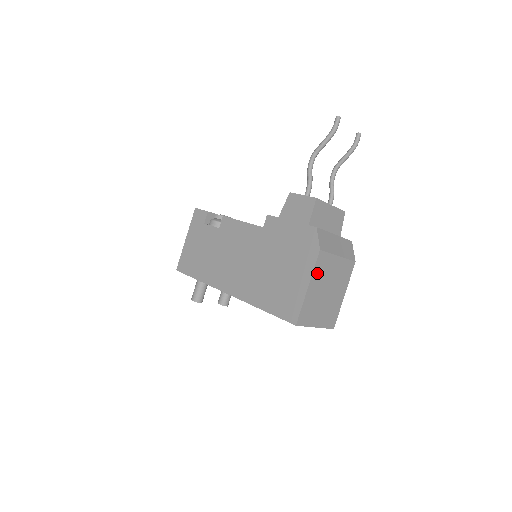
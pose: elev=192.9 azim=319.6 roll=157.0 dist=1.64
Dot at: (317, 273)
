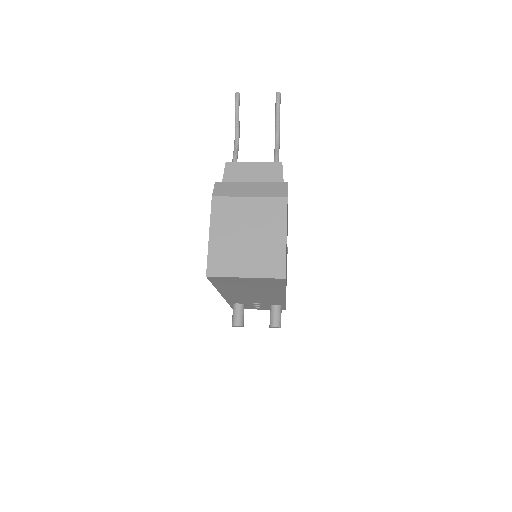
Dot at: (219, 219)
